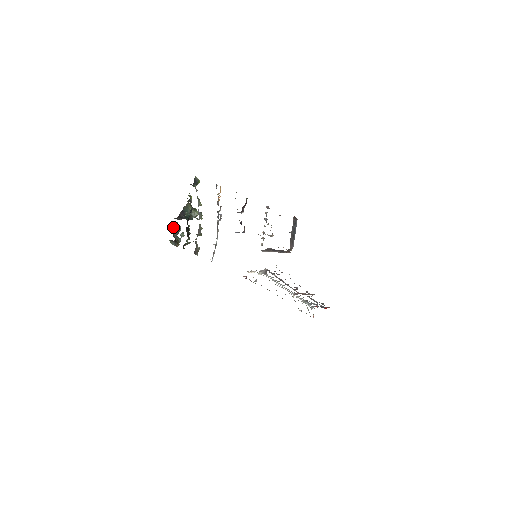
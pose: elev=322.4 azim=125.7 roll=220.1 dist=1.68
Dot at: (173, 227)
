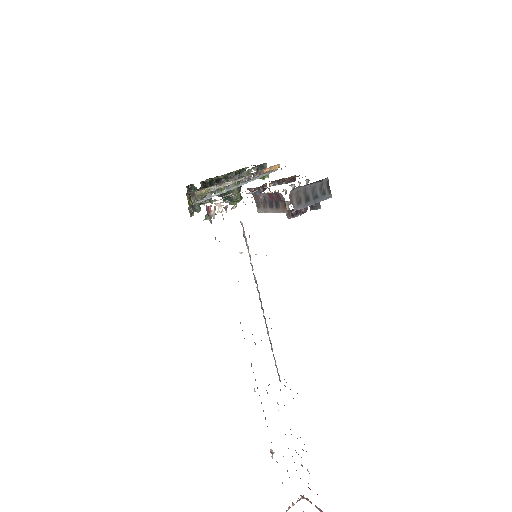
Dot at: occluded
